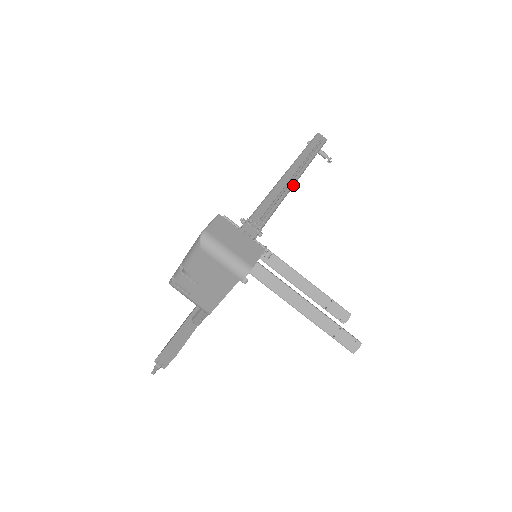
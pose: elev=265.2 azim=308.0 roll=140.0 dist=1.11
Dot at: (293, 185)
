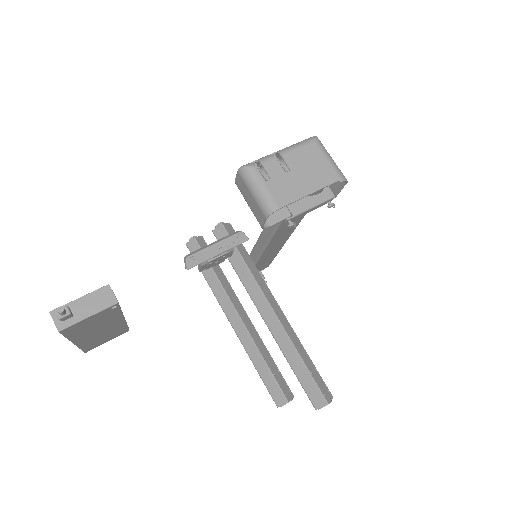
Dot at: occluded
